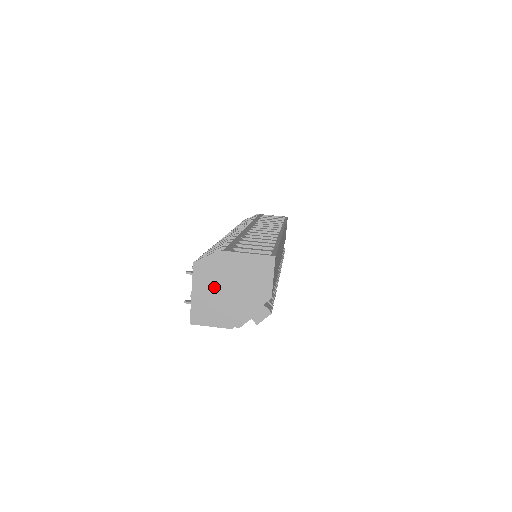
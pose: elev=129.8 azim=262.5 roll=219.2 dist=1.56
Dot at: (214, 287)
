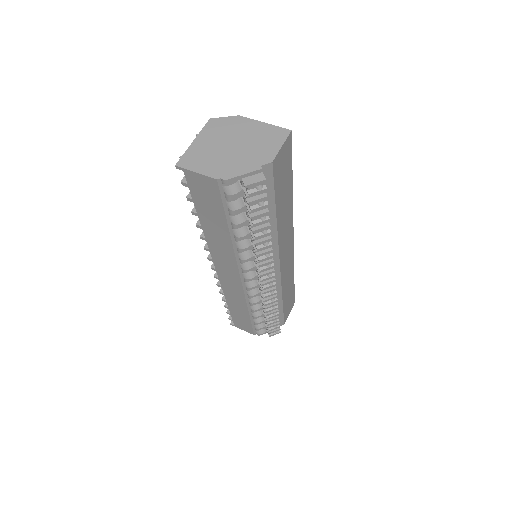
Dot at: (218, 141)
